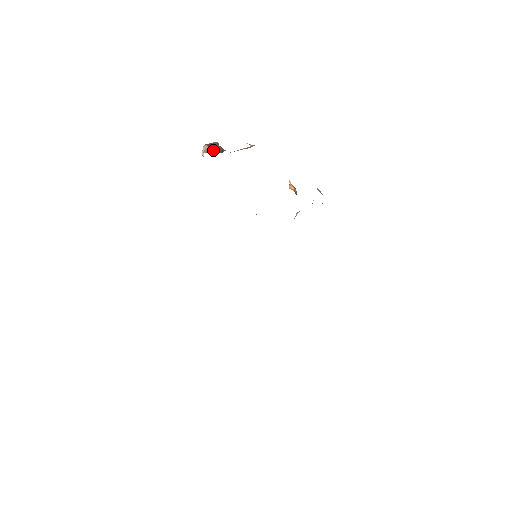
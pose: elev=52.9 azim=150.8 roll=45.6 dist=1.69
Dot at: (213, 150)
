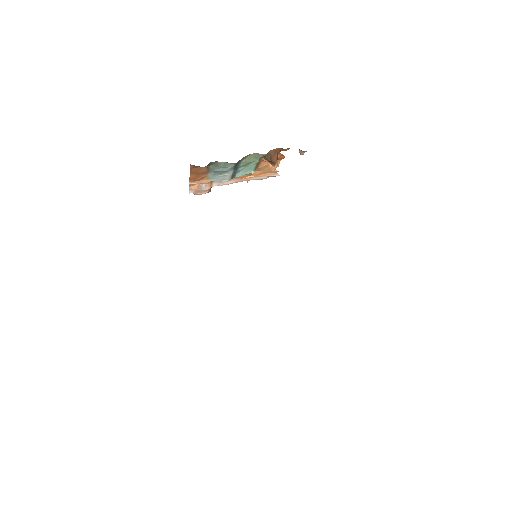
Dot at: occluded
